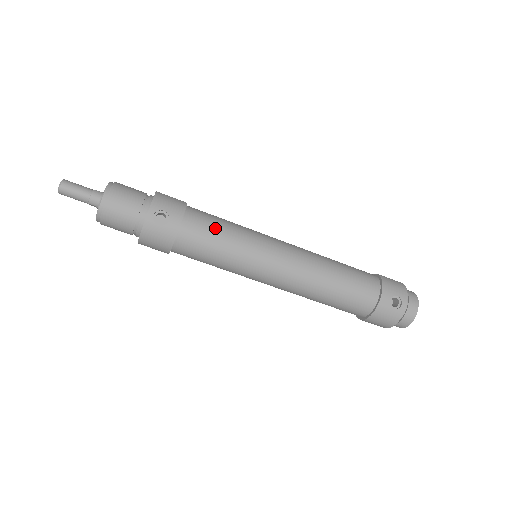
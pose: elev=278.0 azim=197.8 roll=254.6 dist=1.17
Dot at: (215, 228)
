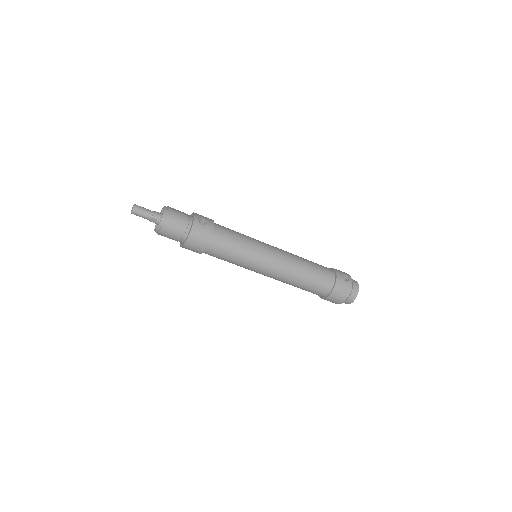
Dot at: (233, 231)
